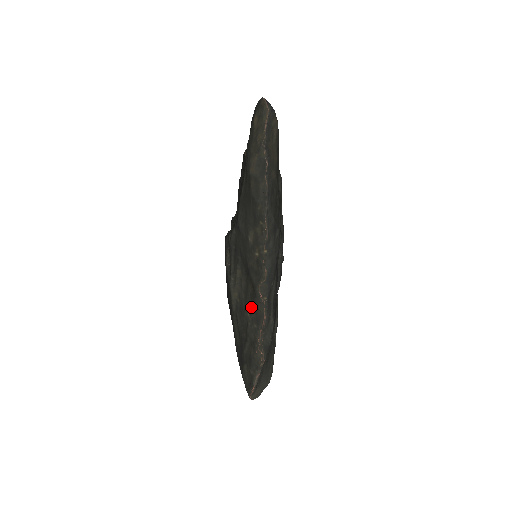
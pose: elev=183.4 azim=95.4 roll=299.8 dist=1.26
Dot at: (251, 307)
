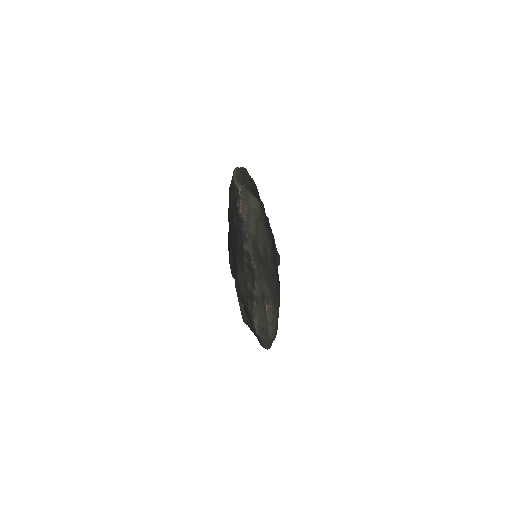
Dot at: occluded
